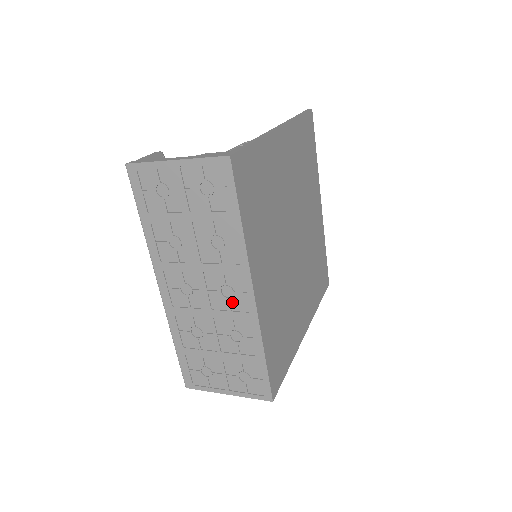
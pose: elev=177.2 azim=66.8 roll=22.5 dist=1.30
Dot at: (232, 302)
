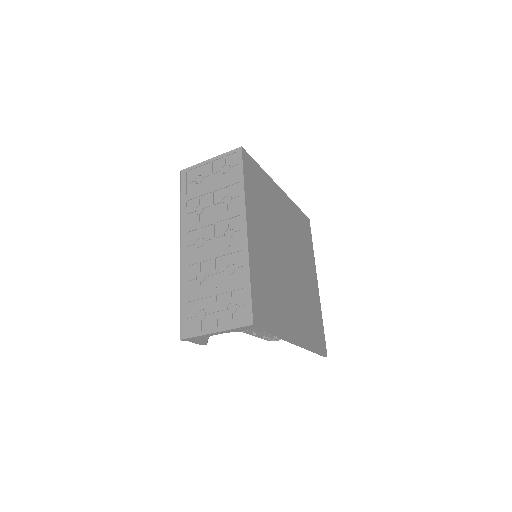
Dot at: (231, 240)
